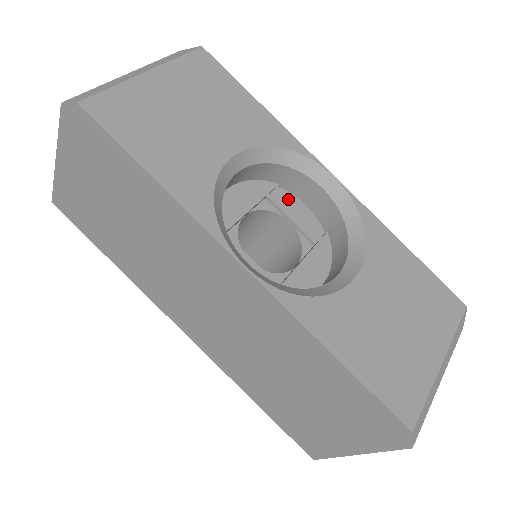
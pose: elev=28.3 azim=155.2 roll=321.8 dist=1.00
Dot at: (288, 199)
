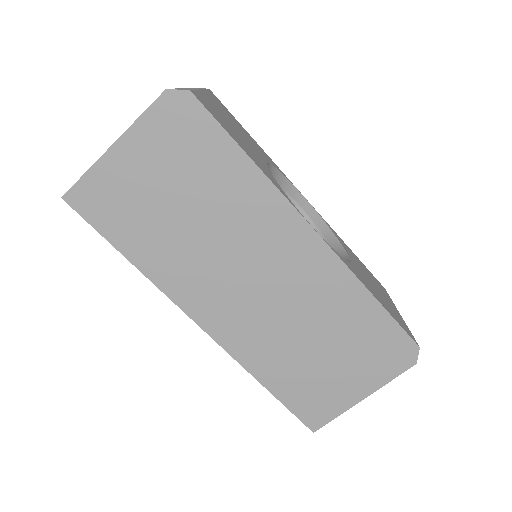
Dot at: occluded
